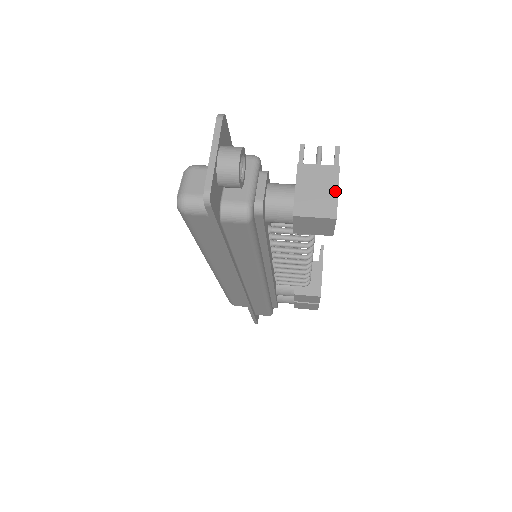
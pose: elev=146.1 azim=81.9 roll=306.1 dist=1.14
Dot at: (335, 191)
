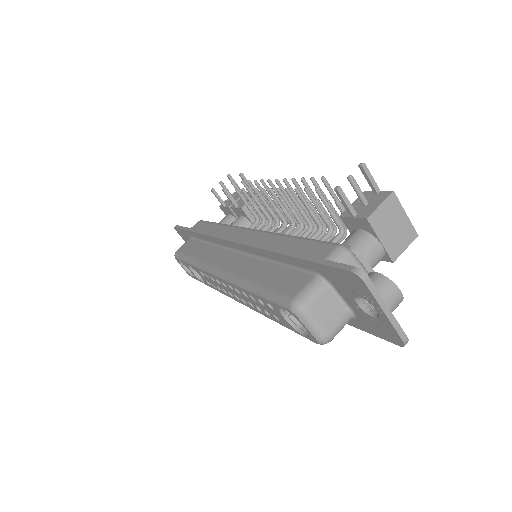
Dot at: (404, 216)
